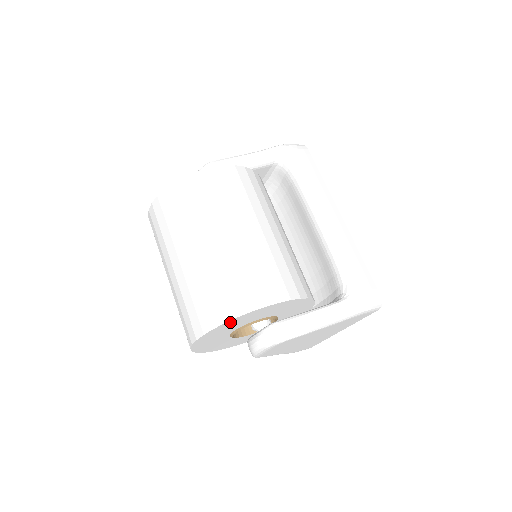
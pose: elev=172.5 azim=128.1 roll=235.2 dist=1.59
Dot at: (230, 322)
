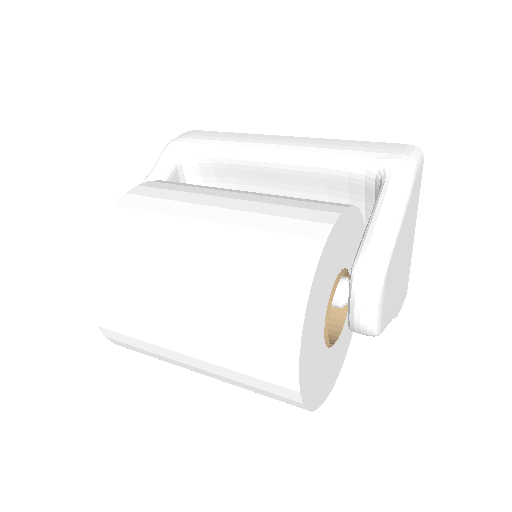
Dot at: (310, 305)
